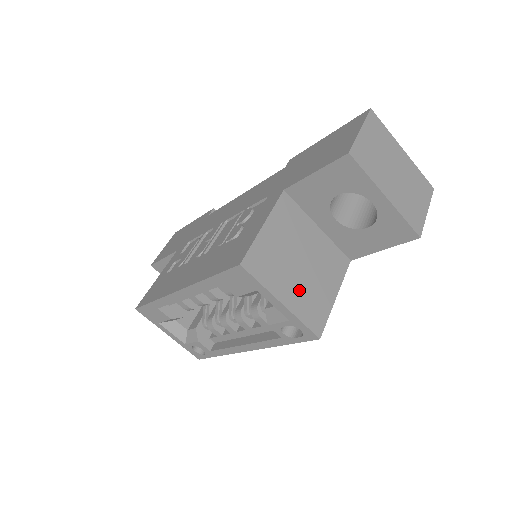
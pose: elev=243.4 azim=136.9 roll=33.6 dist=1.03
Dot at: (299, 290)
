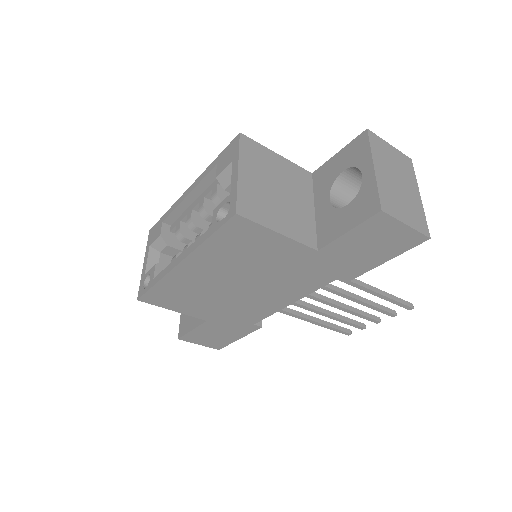
Dot at: (258, 189)
